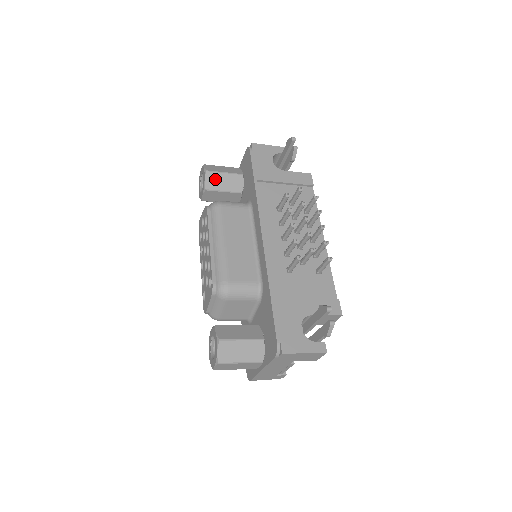
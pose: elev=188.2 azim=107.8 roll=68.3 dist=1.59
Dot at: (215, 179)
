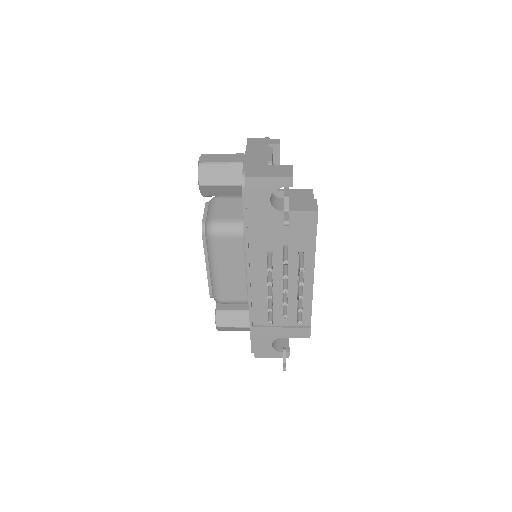
Dot at: (211, 190)
